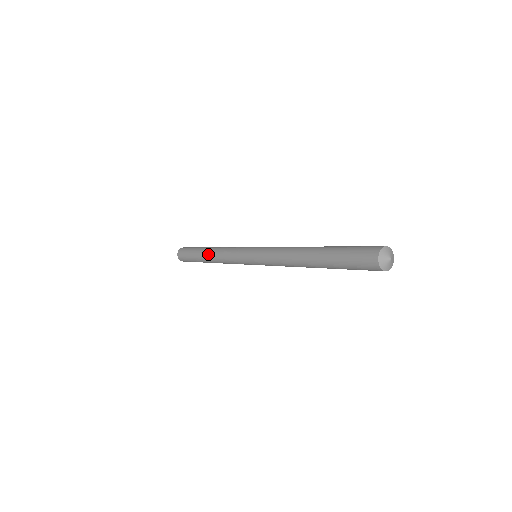
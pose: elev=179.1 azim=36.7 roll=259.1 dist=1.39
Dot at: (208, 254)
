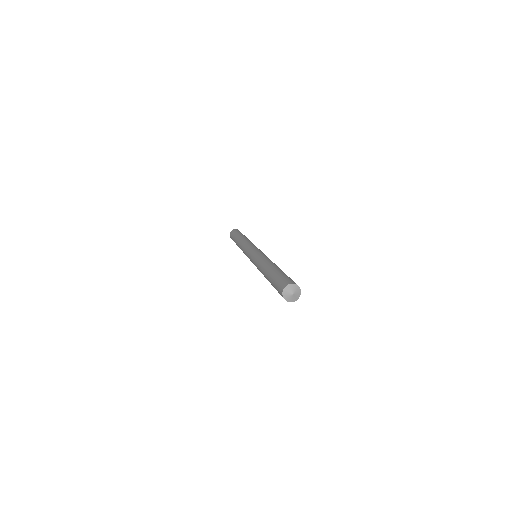
Dot at: occluded
